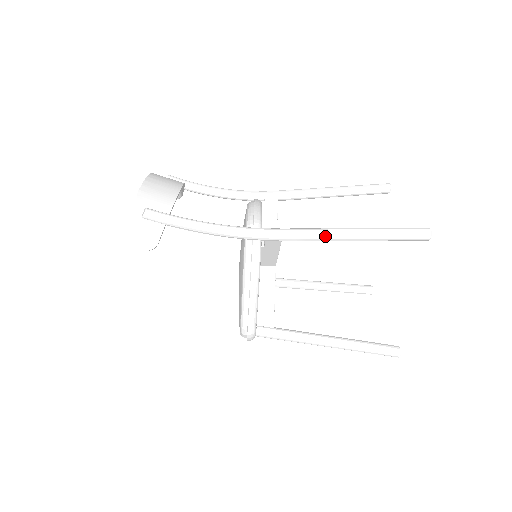
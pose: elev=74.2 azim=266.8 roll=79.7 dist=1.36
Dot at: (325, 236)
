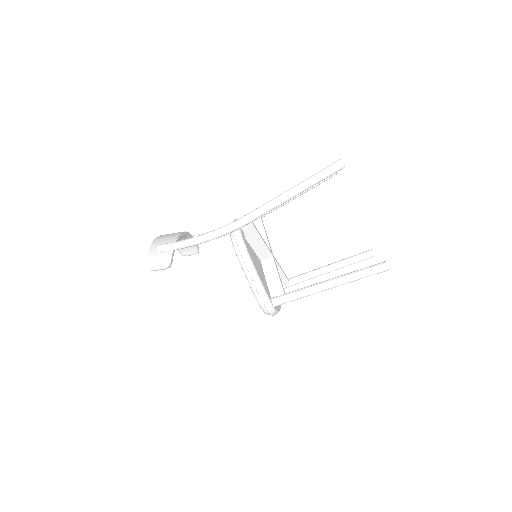
Dot at: (275, 202)
